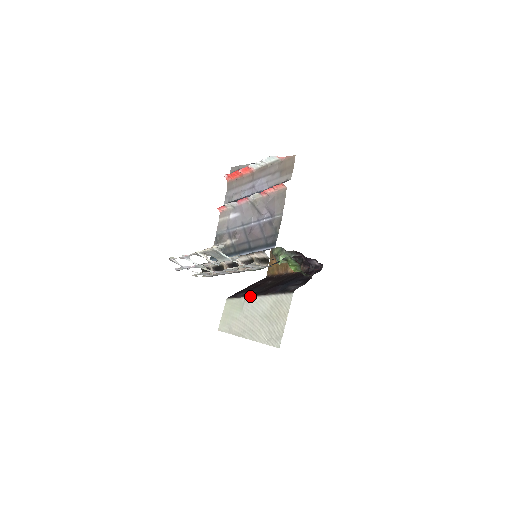
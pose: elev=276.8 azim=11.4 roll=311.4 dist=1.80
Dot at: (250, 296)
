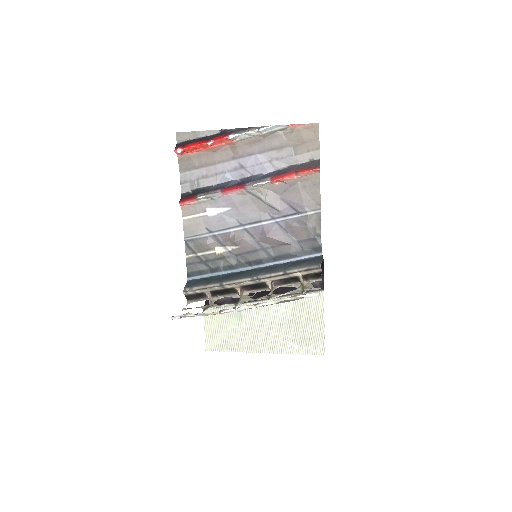
Dot at: (249, 302)
